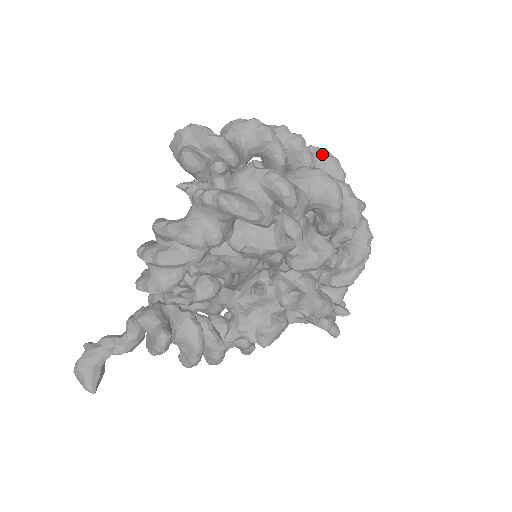
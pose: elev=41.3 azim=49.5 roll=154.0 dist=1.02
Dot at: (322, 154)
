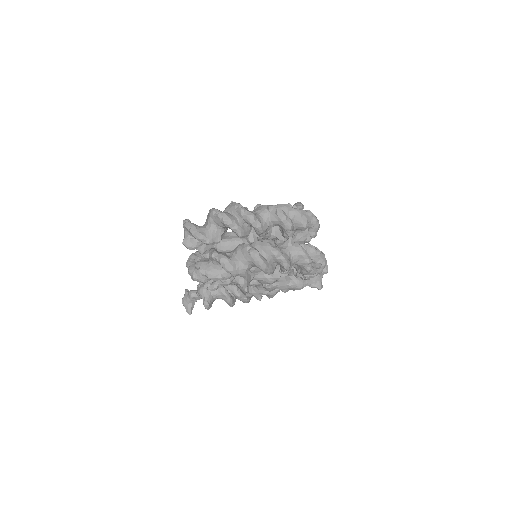
Dot at: (275, 214)
